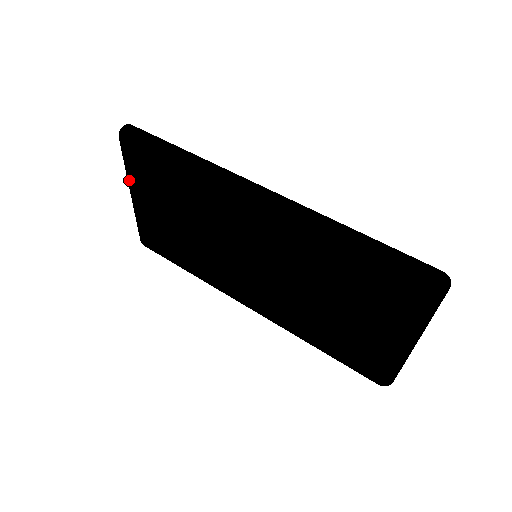
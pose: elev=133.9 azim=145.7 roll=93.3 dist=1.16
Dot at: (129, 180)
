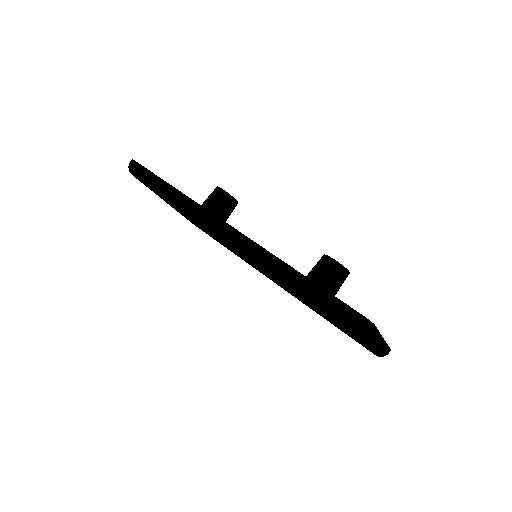
Dot at: occluded
